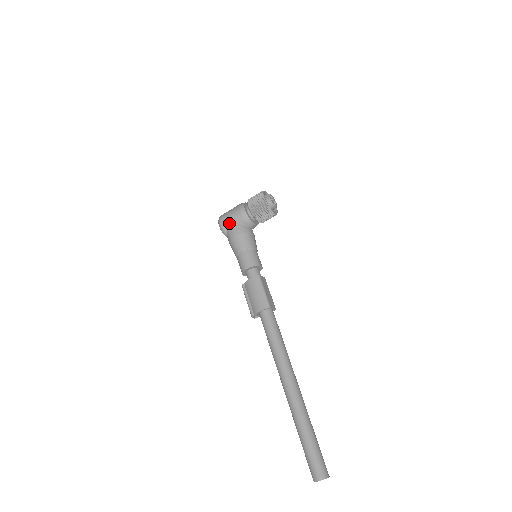
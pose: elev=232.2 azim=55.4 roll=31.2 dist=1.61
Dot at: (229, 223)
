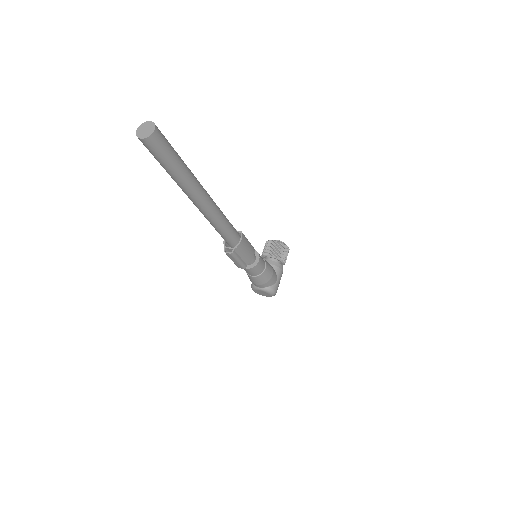
Dot at: occluded
